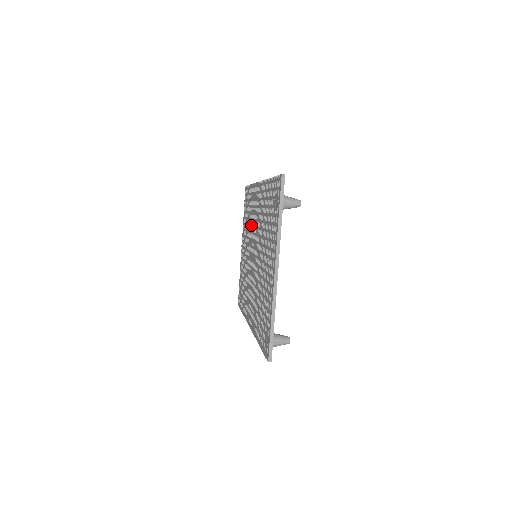
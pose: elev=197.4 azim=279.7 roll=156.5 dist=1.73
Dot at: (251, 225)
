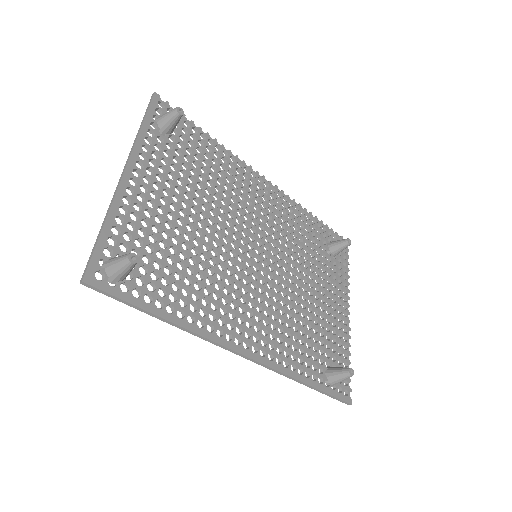
Dot at: (289, 245)
